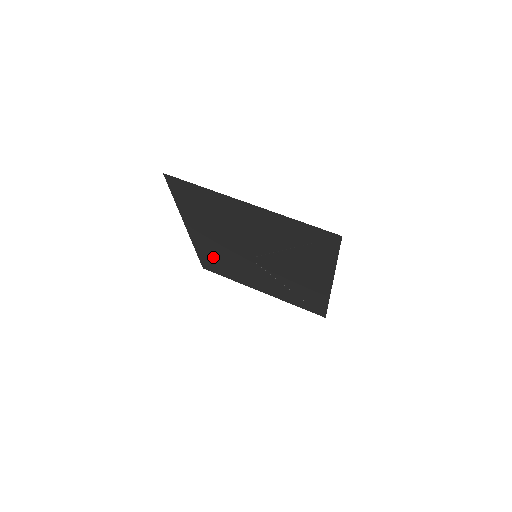
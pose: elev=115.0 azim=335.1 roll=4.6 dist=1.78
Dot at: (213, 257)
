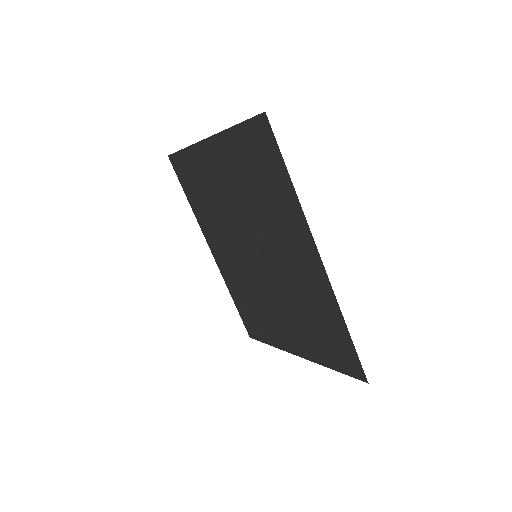
Dot at: (243, 298)
